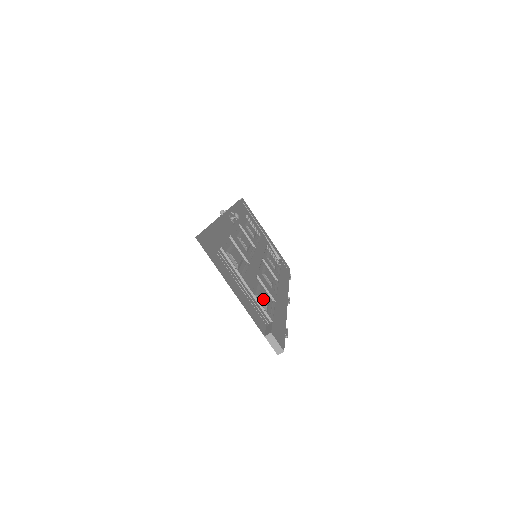
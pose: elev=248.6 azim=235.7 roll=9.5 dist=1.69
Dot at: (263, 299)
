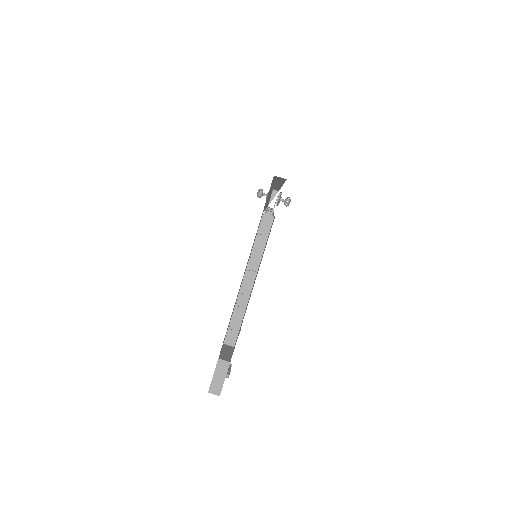
Dot at: occluded
